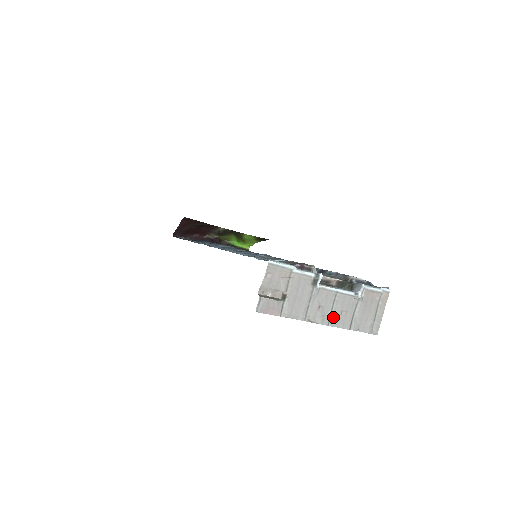
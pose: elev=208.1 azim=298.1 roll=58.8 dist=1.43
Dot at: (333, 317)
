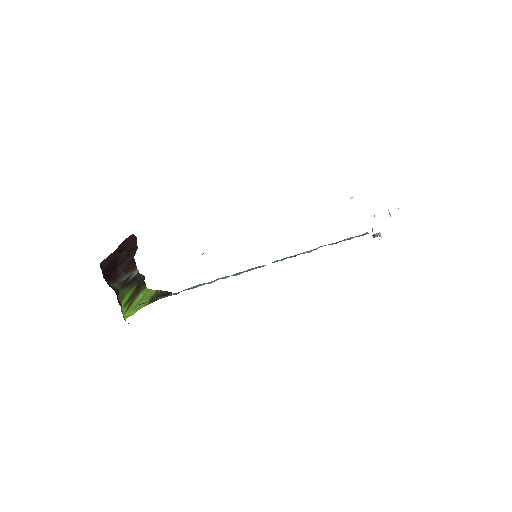
Dot at: occluded
